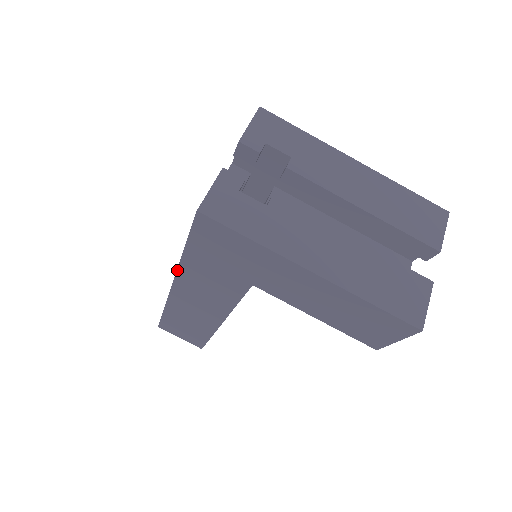
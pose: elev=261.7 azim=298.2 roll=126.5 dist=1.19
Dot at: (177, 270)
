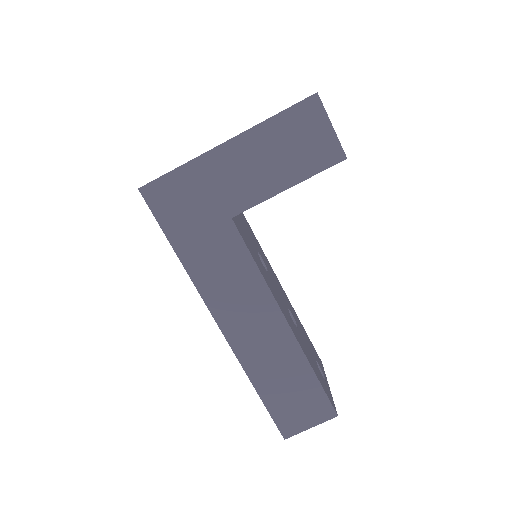
Dot at: occluded
